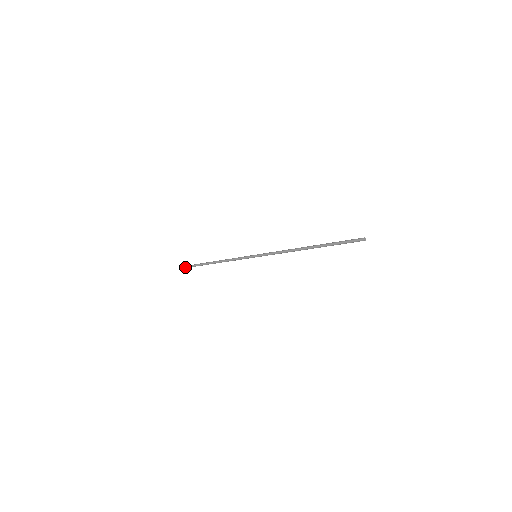
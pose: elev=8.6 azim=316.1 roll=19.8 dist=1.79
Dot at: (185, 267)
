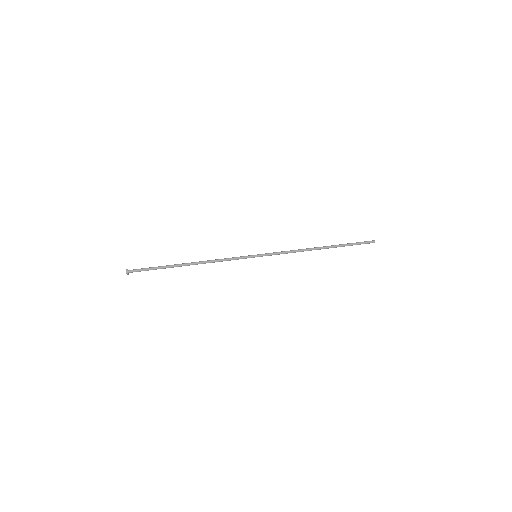
Dot at: (128, 271)
